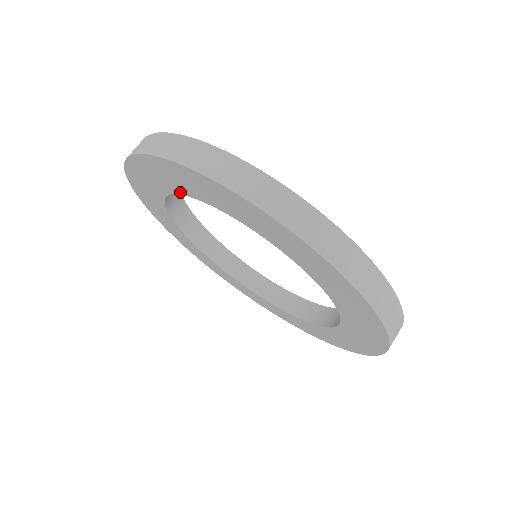
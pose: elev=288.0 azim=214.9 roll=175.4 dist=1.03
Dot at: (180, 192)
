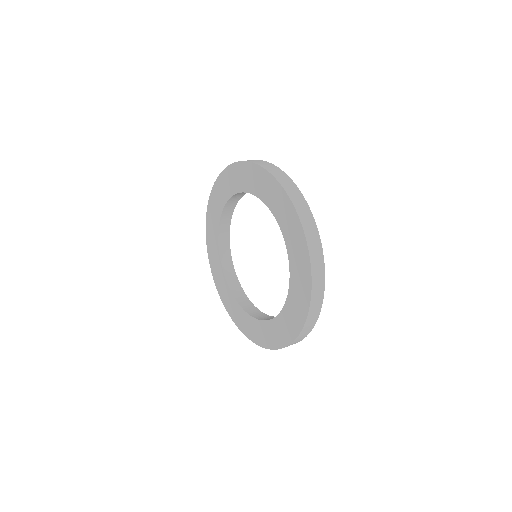
Dot at: (217, 238)
